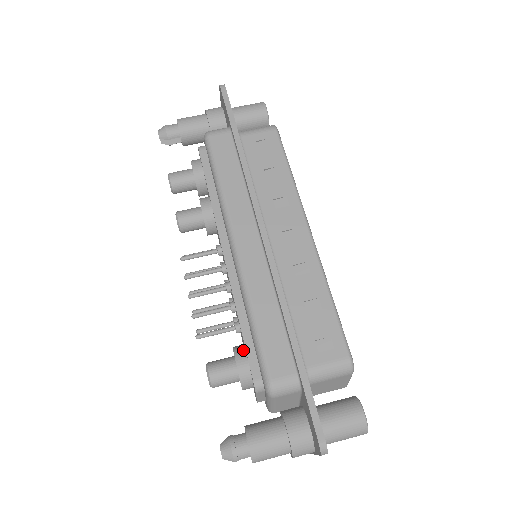
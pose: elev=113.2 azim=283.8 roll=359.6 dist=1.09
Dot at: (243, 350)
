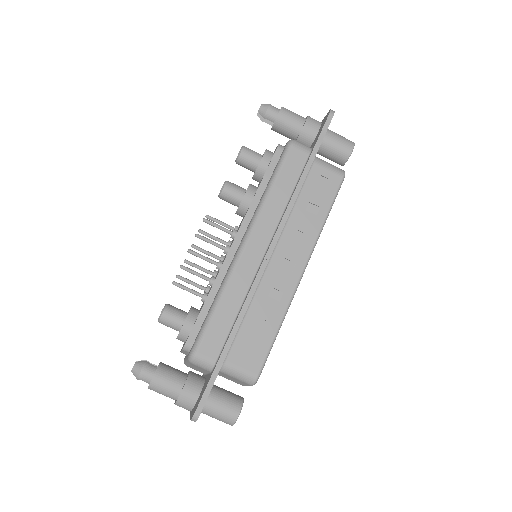
Dot at: (196, 316)
